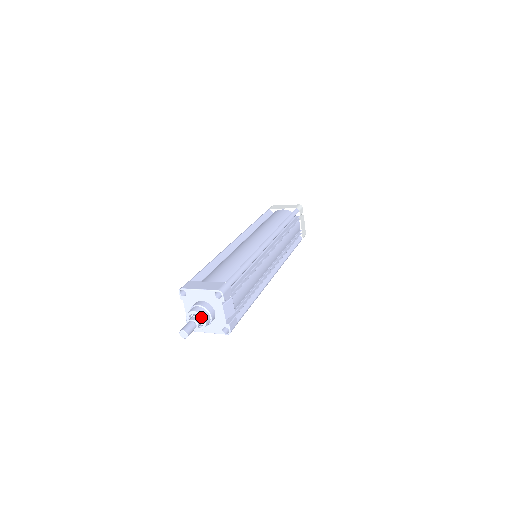
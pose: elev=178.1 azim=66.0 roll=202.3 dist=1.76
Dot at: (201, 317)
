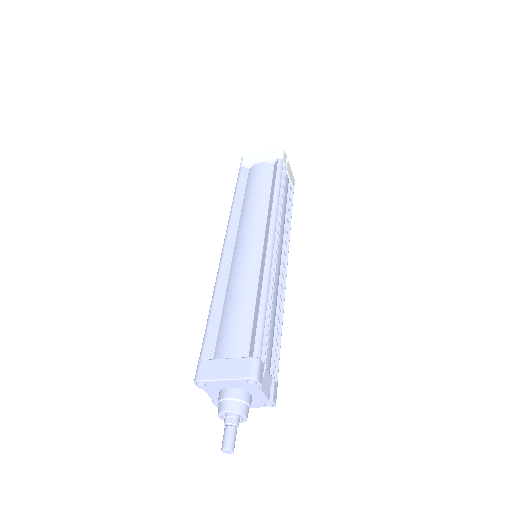
Dot at: (239, 415)
